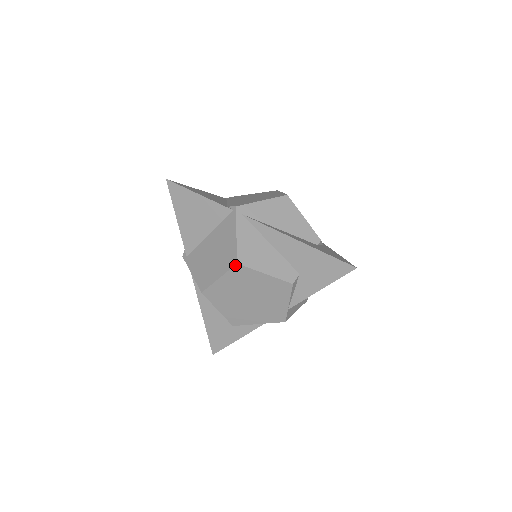
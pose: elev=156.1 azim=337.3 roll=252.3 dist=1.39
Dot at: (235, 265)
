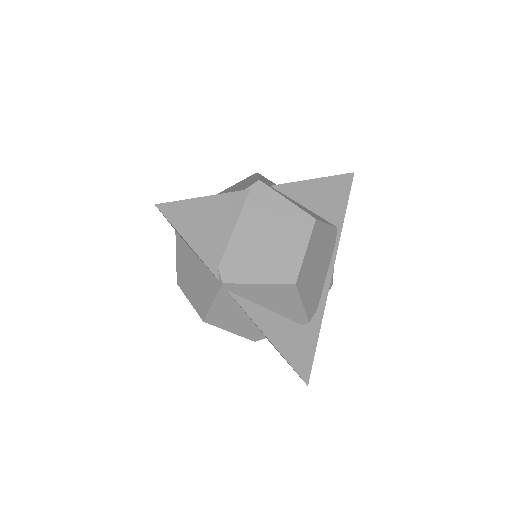
Dot at: (202, 319)
